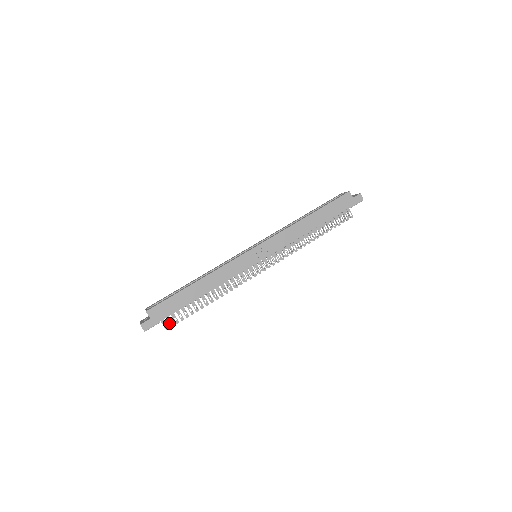
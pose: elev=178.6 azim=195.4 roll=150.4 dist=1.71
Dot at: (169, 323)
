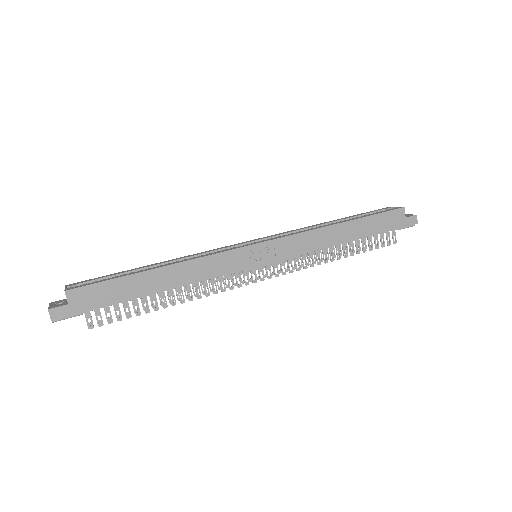
Dot at: (97, 319)
